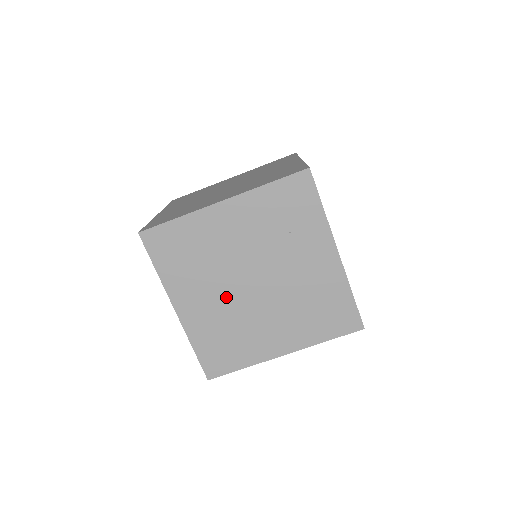
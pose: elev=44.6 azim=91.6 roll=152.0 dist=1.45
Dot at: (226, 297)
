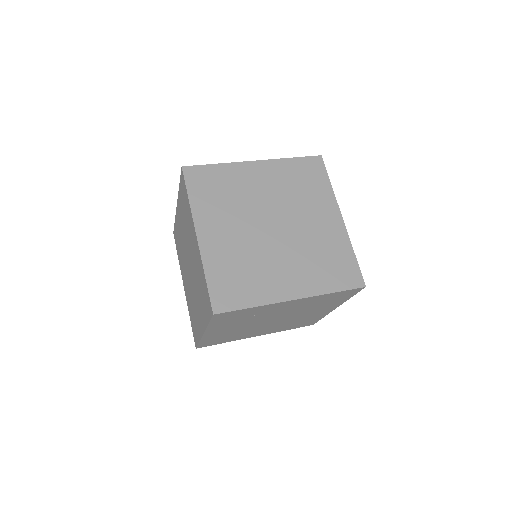
Dot at: (270, 326)
